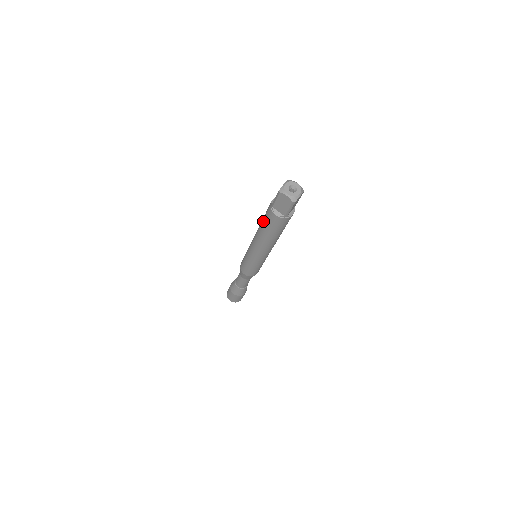
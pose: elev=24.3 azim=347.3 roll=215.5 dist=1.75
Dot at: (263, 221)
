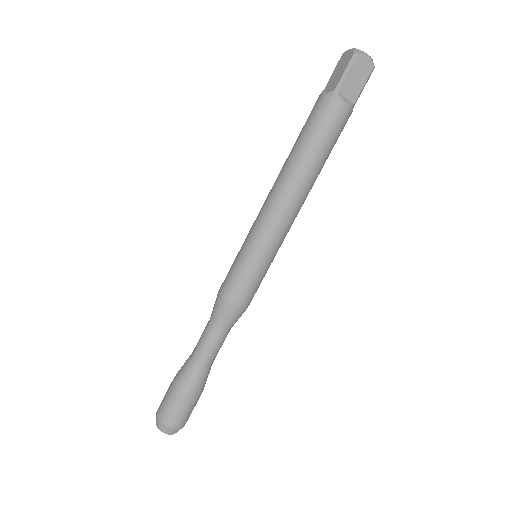
Dot at: (310, 137)
